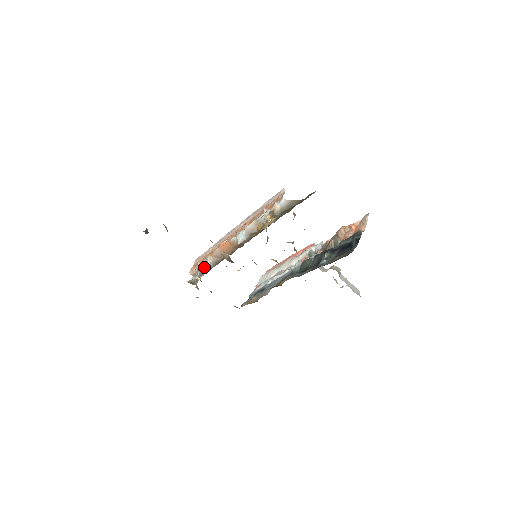
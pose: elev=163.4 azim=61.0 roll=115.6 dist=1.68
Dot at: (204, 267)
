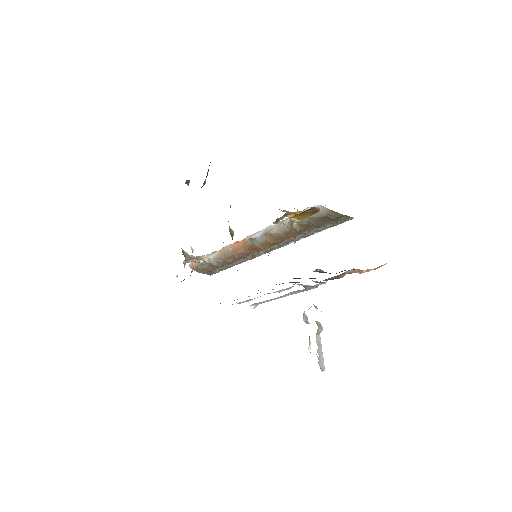
Dot at: (205, 256)
